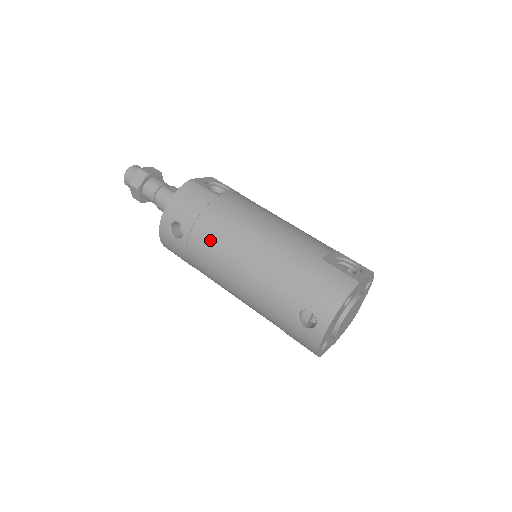
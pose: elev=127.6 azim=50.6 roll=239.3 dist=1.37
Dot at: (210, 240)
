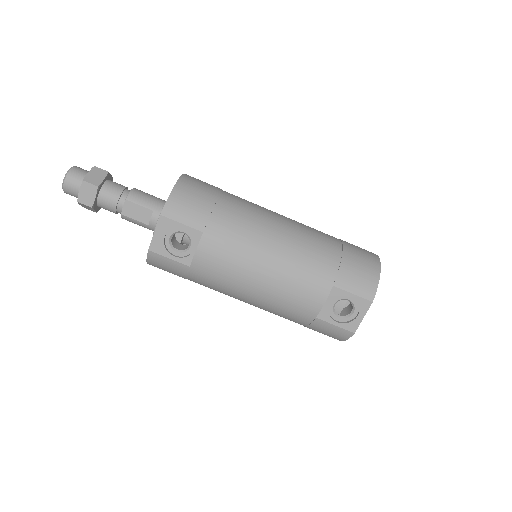
Dot at: occluded
